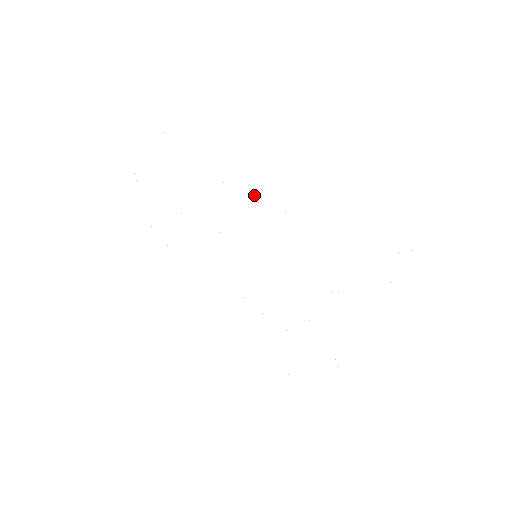
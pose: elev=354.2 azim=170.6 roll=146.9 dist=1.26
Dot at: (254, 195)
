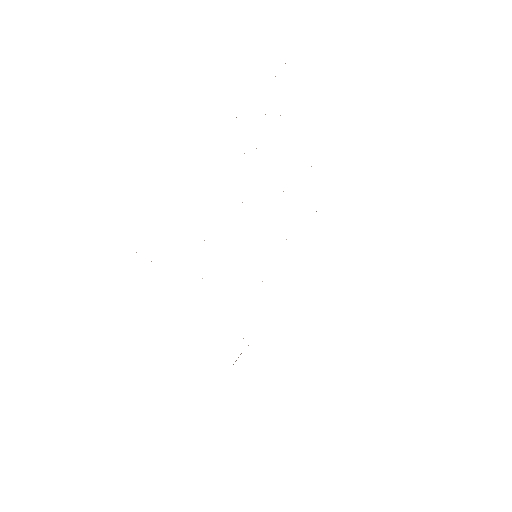
Dot at: occluded
